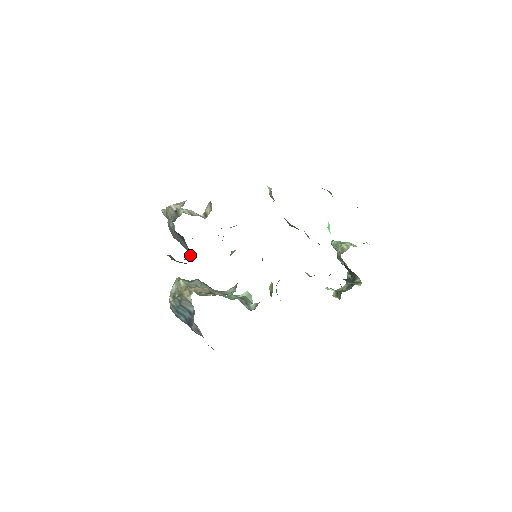
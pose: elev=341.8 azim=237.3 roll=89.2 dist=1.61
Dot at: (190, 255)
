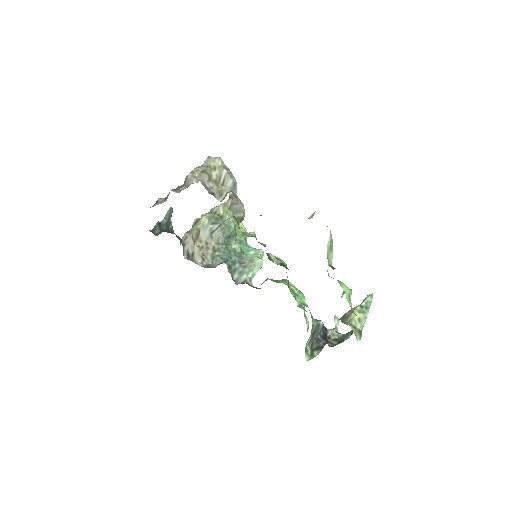
Dot at: (160, 233)
